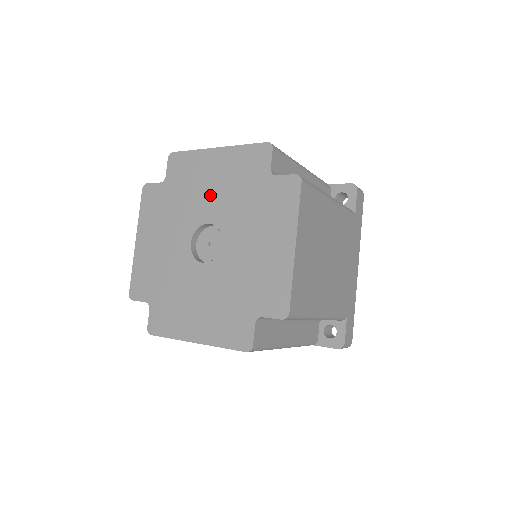
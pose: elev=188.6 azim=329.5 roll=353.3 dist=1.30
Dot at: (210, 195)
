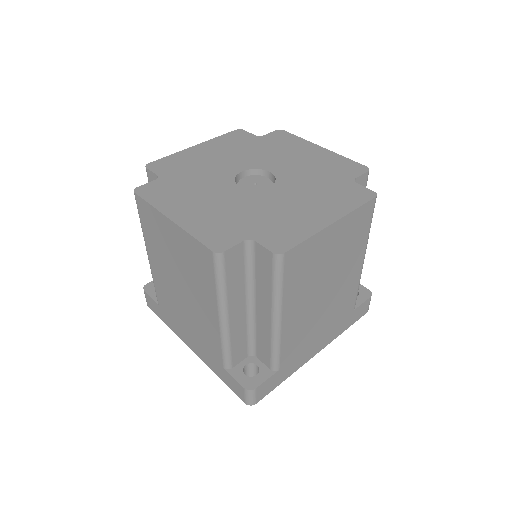
Dot at: (289, 161)
